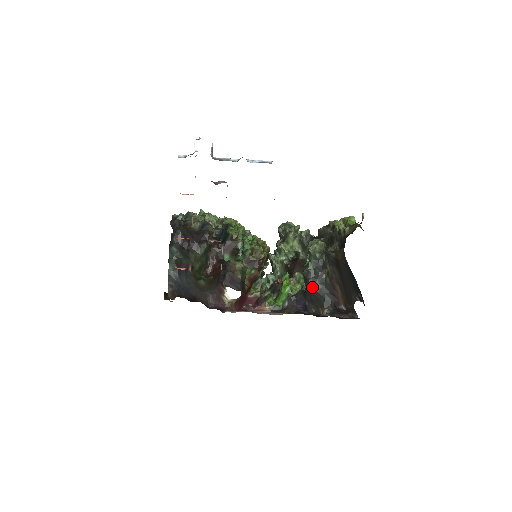
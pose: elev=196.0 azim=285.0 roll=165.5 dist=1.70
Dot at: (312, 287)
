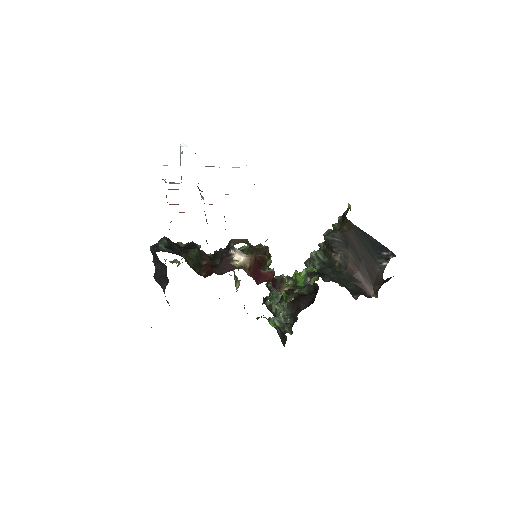
Dot at: (329, 281)
